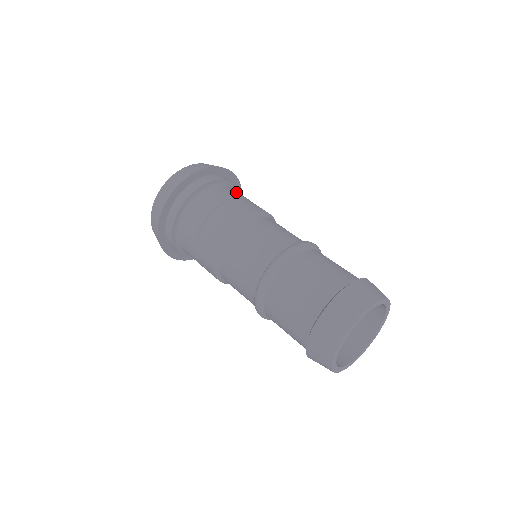
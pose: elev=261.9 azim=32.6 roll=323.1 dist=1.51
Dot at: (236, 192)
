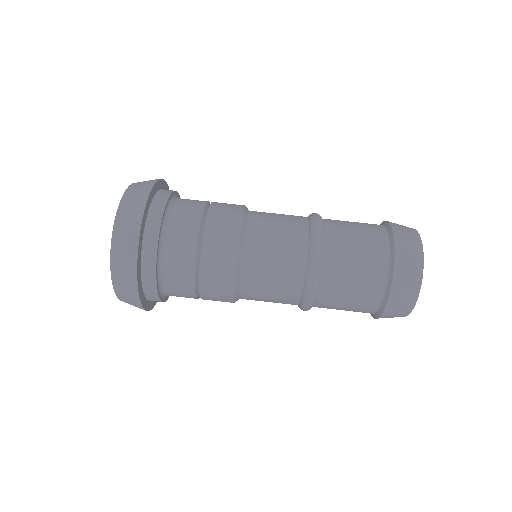
Dot at: occluded
